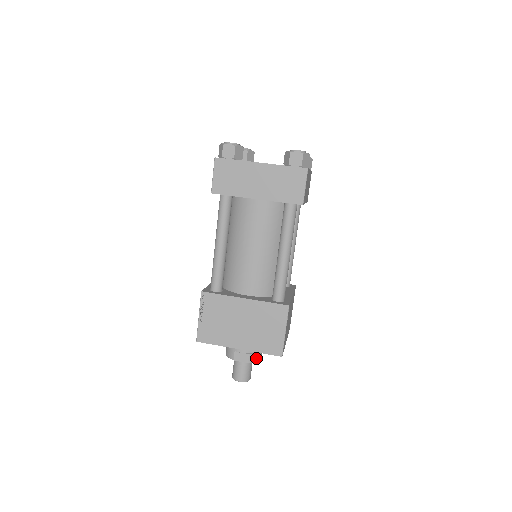
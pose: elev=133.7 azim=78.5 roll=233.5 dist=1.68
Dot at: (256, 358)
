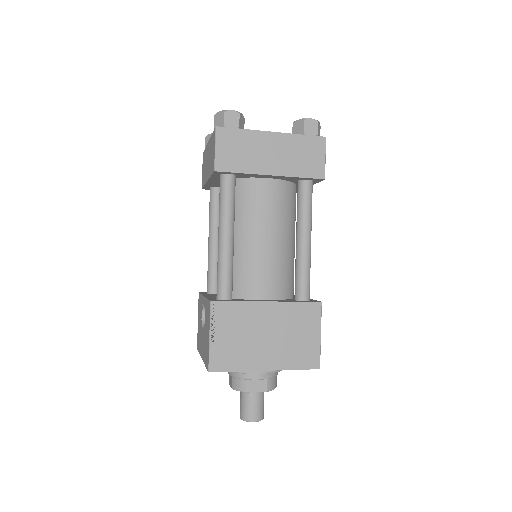
Dot at: (274, 384)
